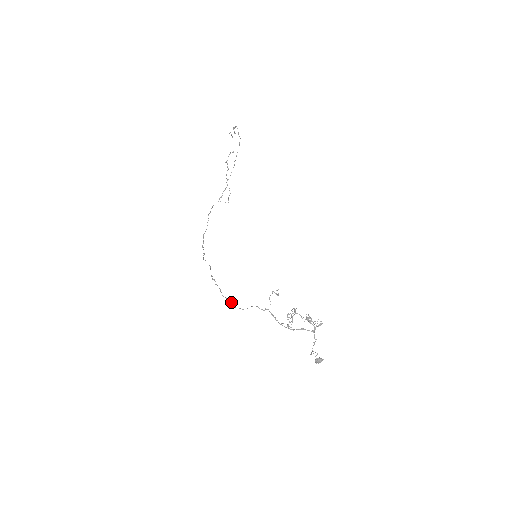
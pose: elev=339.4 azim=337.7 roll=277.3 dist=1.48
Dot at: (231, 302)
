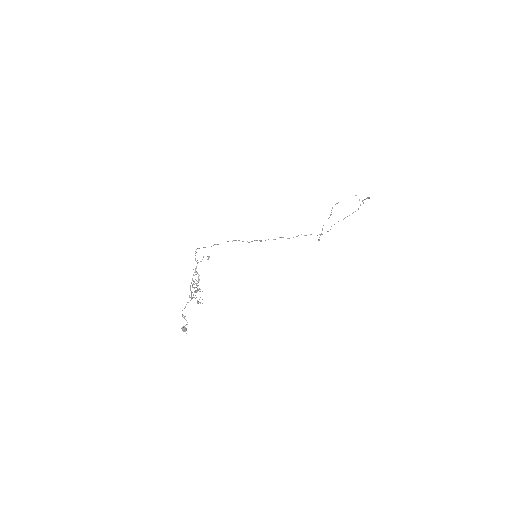
Dot at: (203, 247)
